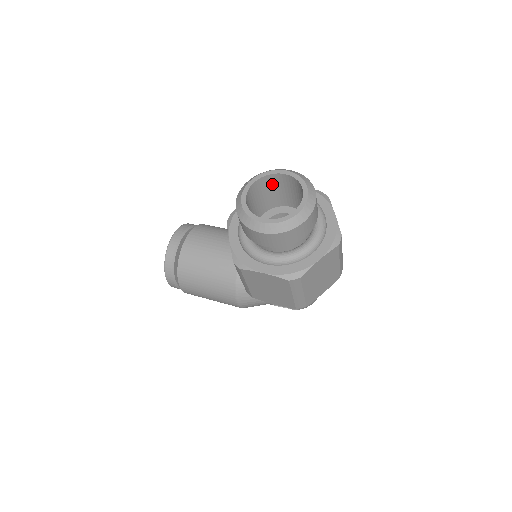
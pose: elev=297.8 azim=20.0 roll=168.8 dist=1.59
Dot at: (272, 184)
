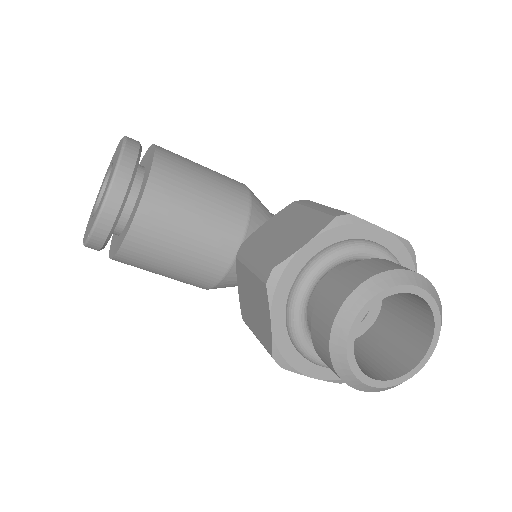
Dot at: occluded
